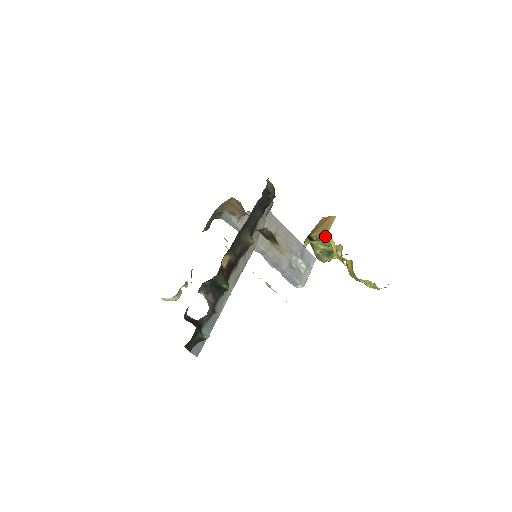
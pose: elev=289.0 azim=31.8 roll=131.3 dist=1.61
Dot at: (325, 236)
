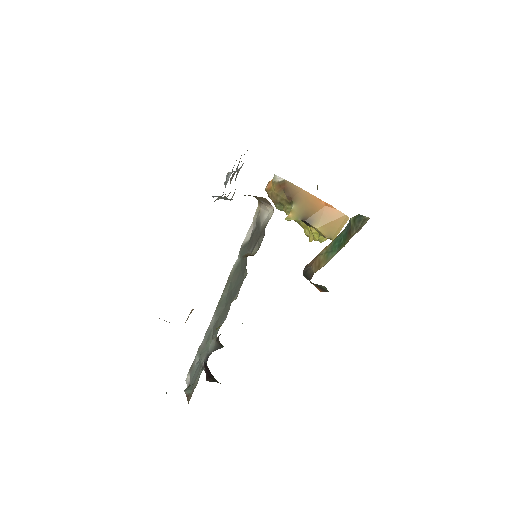
Dot at: occluded
